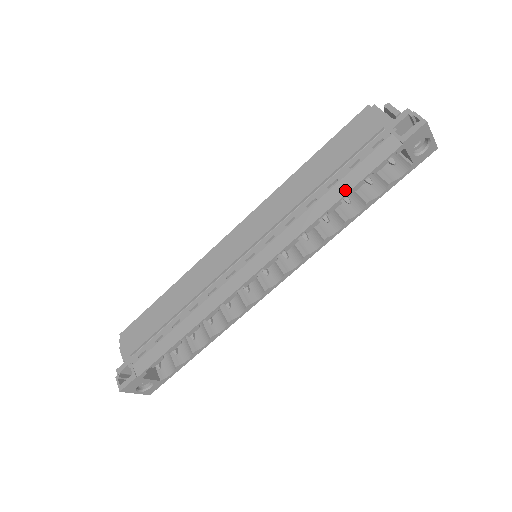
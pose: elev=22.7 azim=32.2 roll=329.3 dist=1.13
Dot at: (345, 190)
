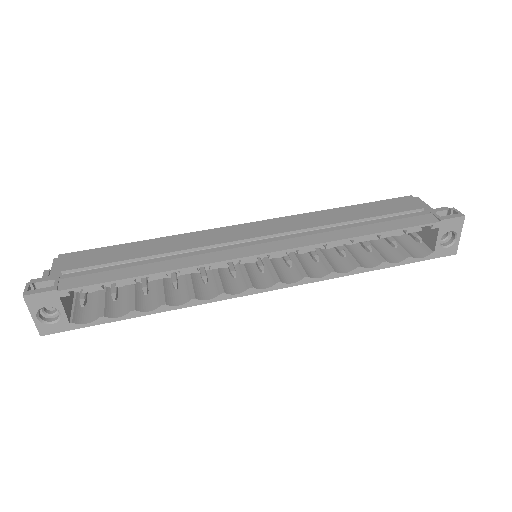
Dot at: (378, 230)
